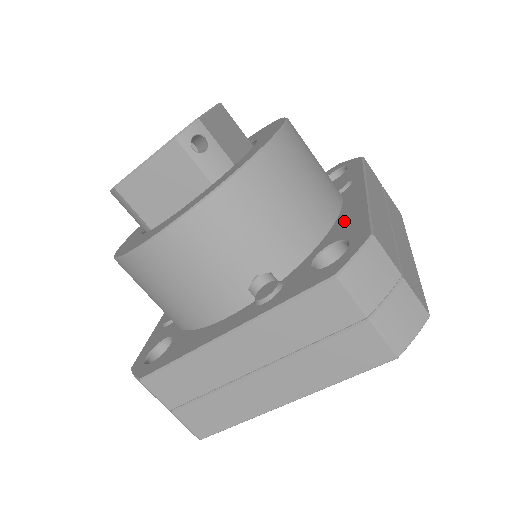
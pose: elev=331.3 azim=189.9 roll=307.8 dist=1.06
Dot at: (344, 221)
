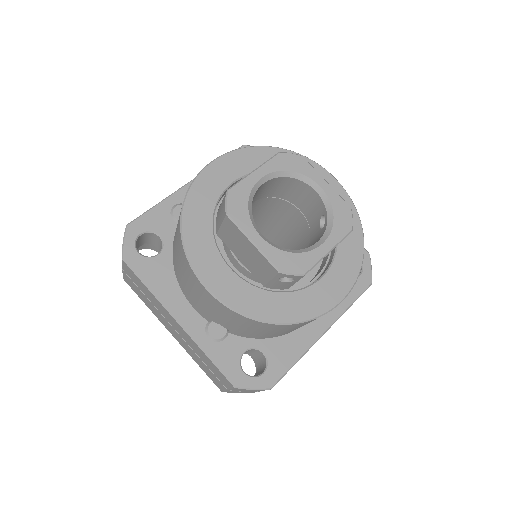
Dot at: (287, 345)
